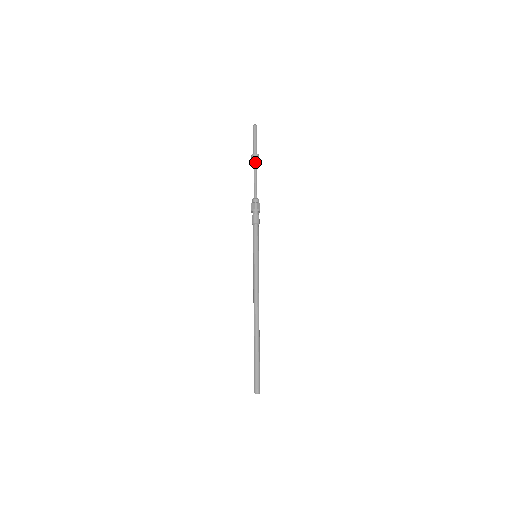
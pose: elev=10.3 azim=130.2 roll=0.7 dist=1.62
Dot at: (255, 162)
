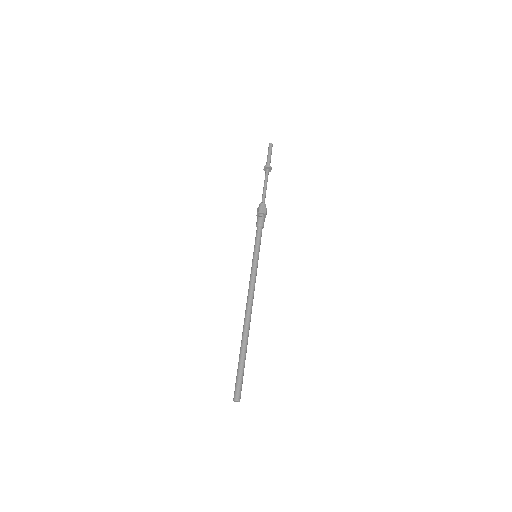
Dot at: (266, 173)
